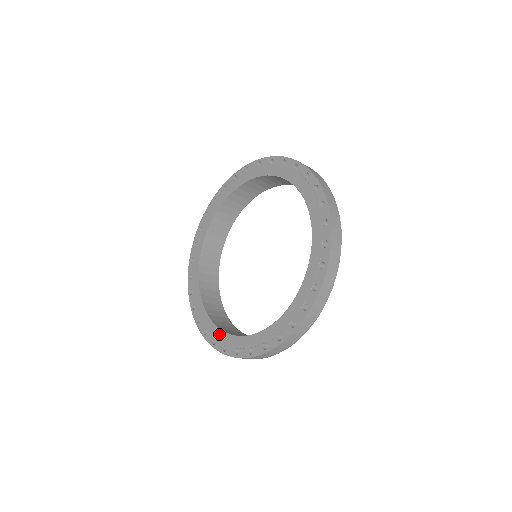
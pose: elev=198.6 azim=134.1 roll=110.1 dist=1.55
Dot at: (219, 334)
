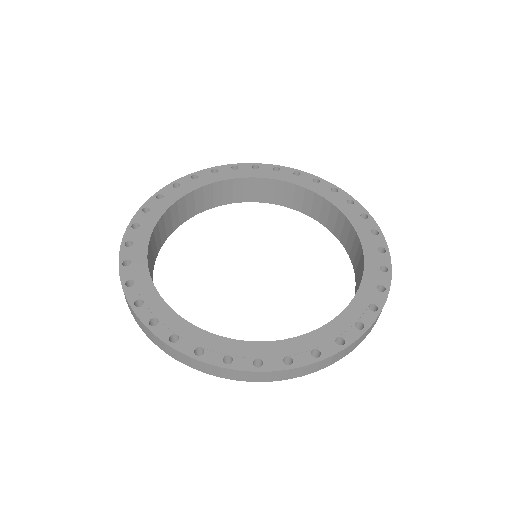
Dot at: (314, 338)
